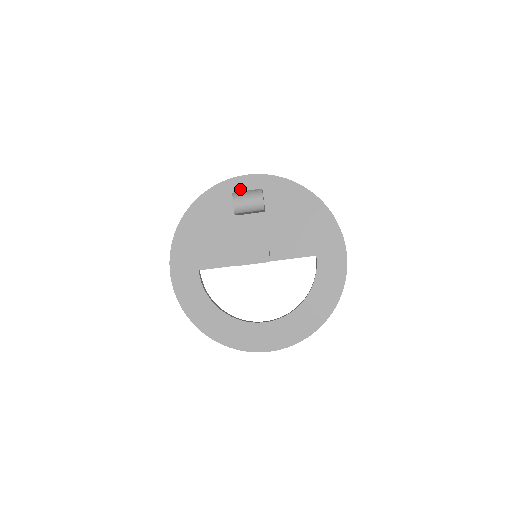
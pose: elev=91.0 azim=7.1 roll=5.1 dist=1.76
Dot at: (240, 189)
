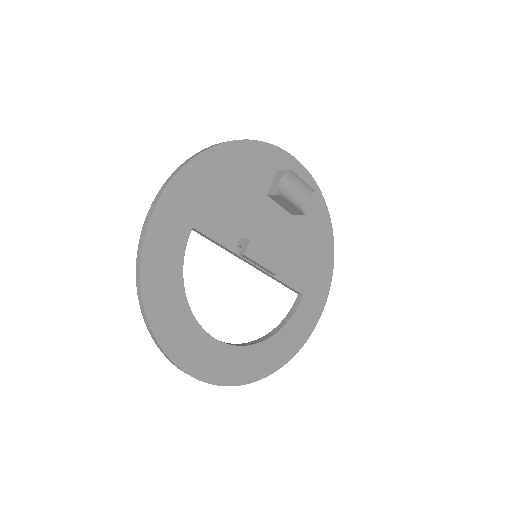
Dot at: occluded
